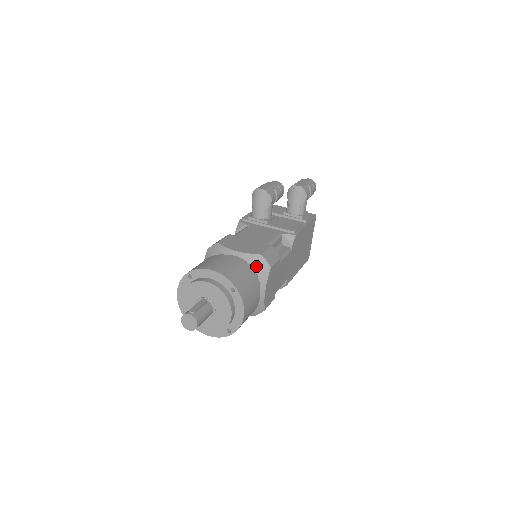
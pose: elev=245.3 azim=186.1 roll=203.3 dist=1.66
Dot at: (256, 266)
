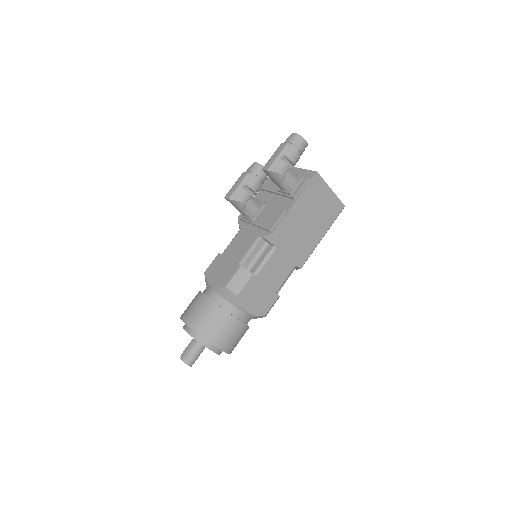
Dot at: (226, 297)
